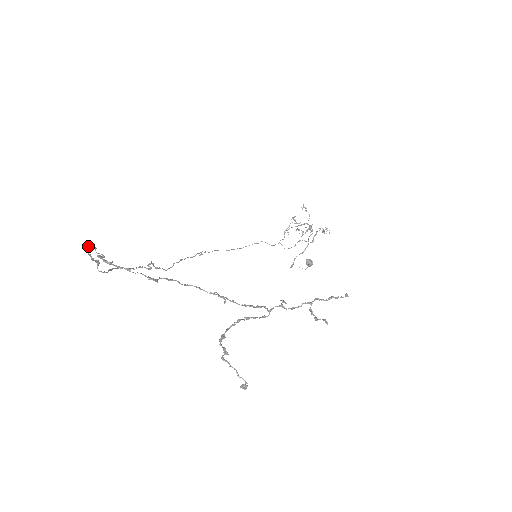
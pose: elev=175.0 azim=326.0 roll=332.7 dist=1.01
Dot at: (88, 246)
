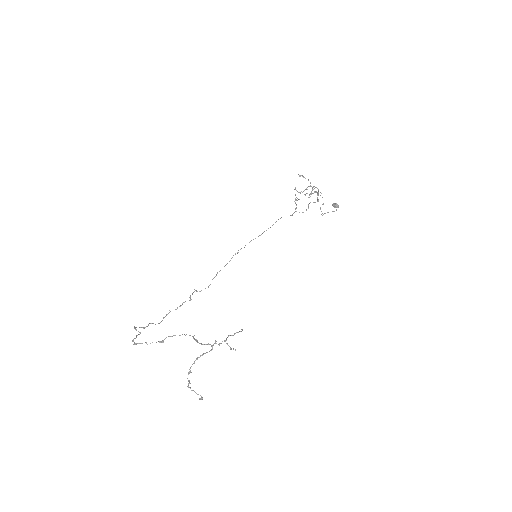
Dot at: (135, 327)
